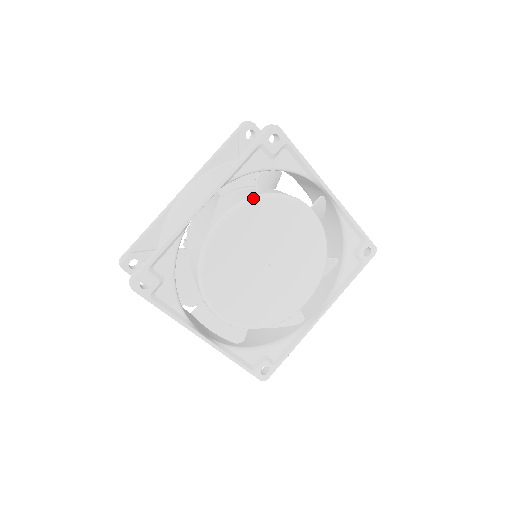
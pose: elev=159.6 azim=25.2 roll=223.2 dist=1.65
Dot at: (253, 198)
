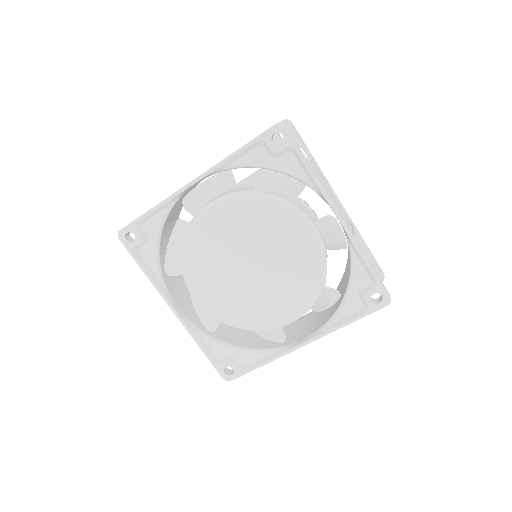
Dot at: (247, 193)
